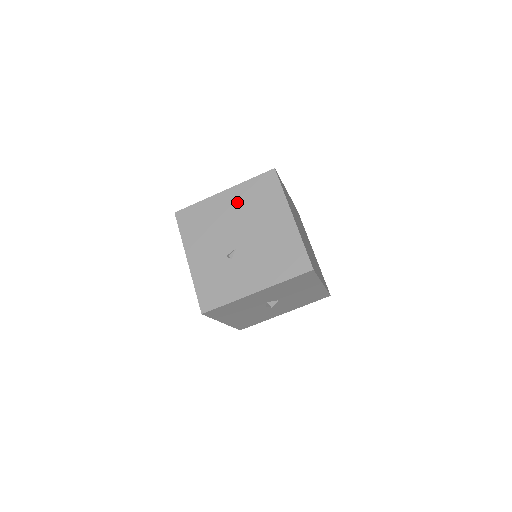
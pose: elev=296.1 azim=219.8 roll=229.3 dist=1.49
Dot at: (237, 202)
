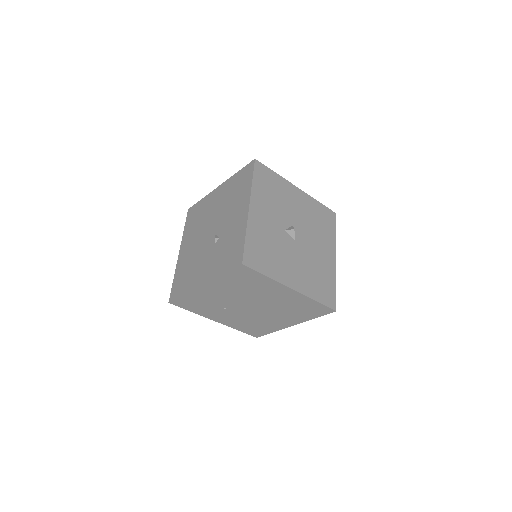
Dot at: (190, 239)
